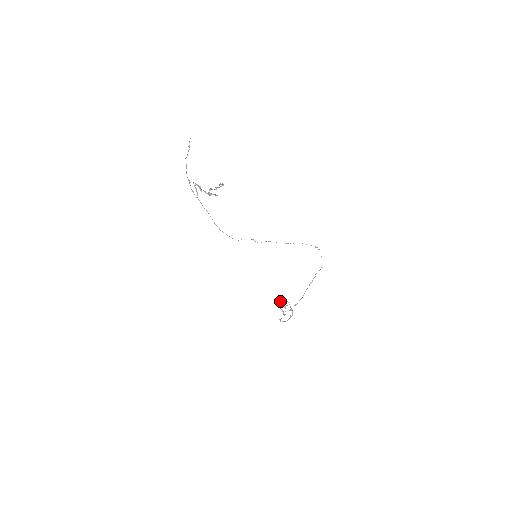
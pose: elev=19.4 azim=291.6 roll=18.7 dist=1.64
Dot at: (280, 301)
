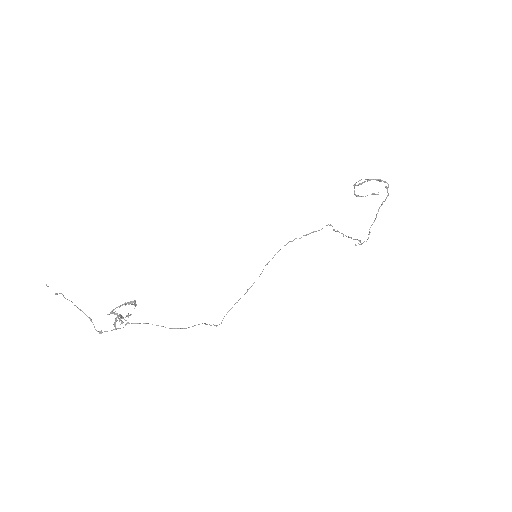
Dot at: occluded
